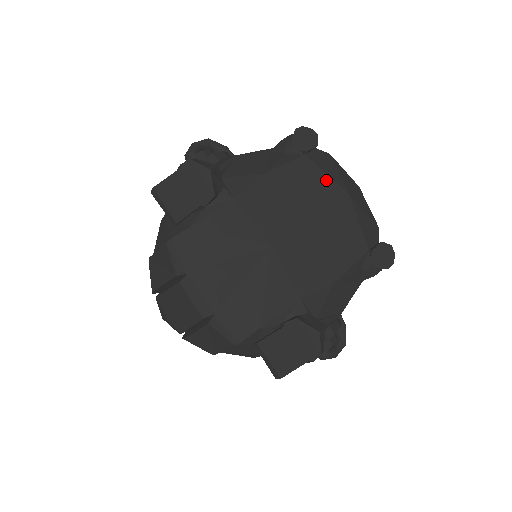
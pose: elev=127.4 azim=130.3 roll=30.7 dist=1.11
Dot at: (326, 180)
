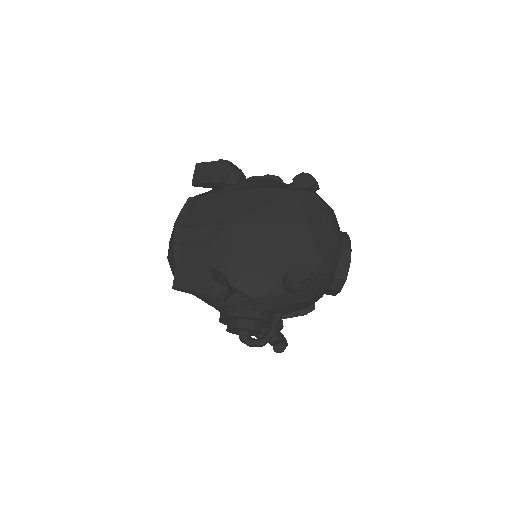
Dot at: (299, 209)
